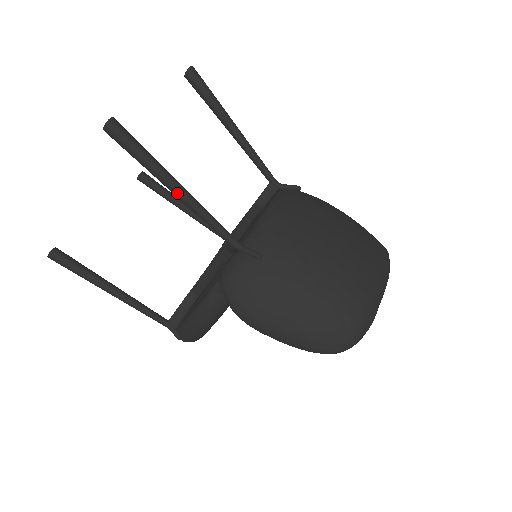
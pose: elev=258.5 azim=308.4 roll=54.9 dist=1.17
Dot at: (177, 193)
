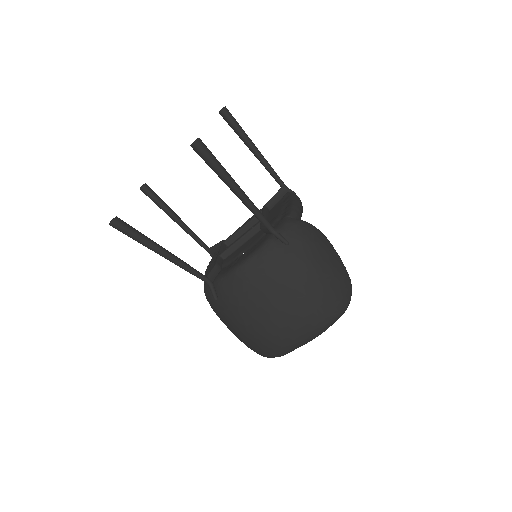
Dot at: occluded
